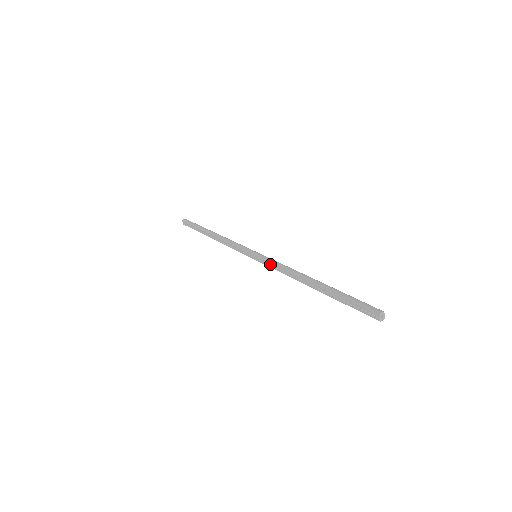
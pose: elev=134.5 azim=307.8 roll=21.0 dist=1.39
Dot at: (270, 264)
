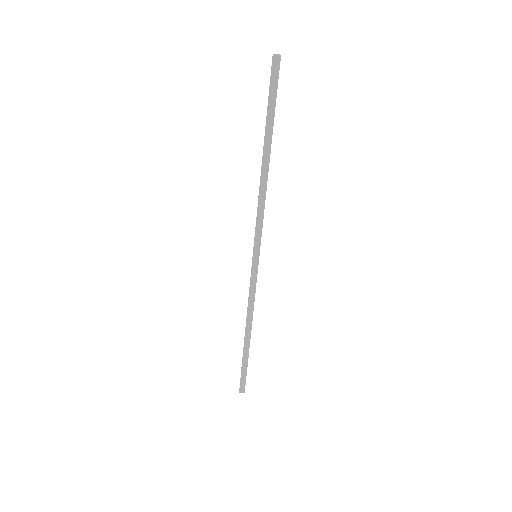
Dot at: (250, 284)
